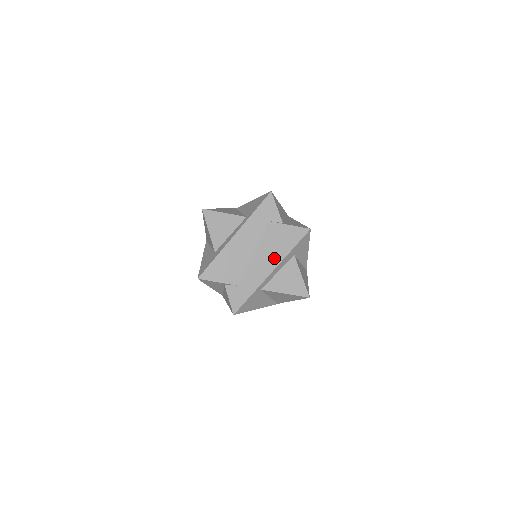
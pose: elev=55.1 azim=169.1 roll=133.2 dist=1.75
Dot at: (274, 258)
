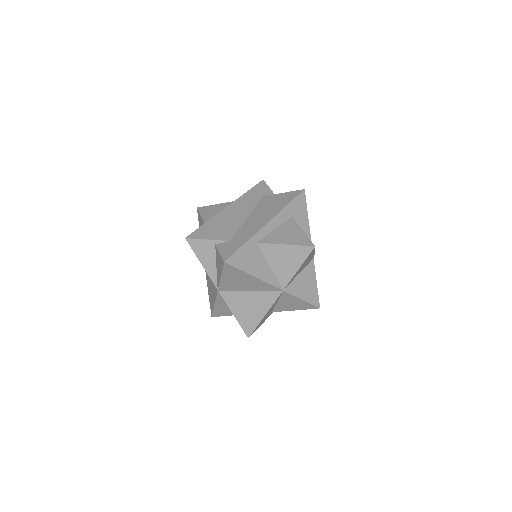
Dot at: (269, 214)
